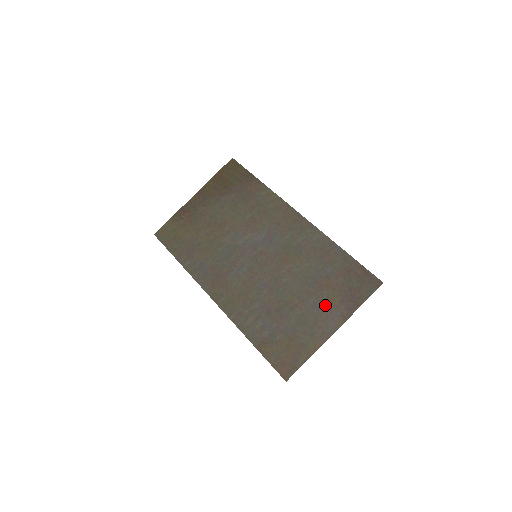
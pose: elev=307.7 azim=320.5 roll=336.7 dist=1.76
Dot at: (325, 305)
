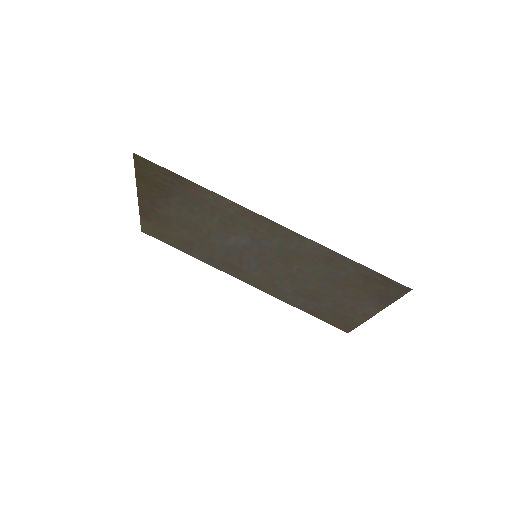
Dot at: (355, 298)
